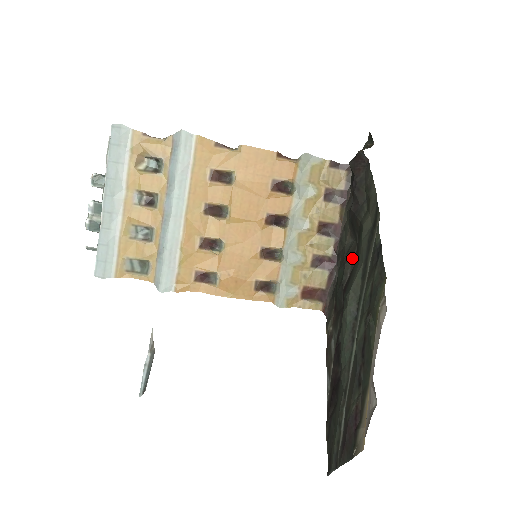
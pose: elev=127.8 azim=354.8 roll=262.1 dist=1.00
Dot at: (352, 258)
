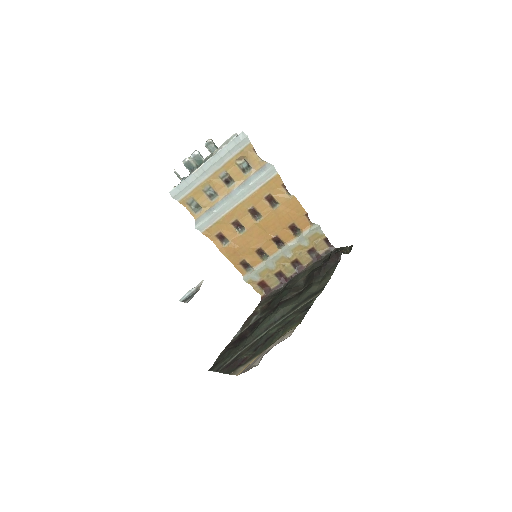
Dot at: (296, 293)
